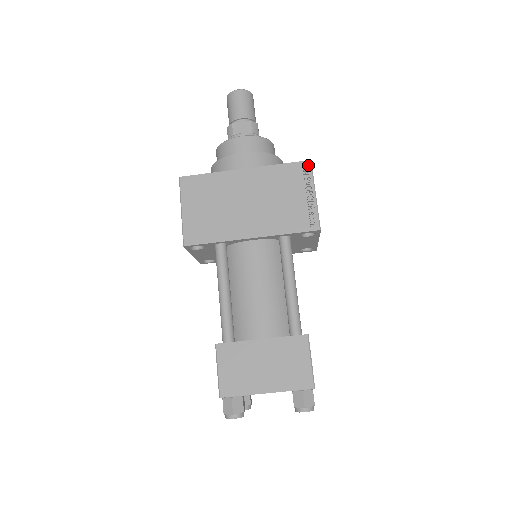
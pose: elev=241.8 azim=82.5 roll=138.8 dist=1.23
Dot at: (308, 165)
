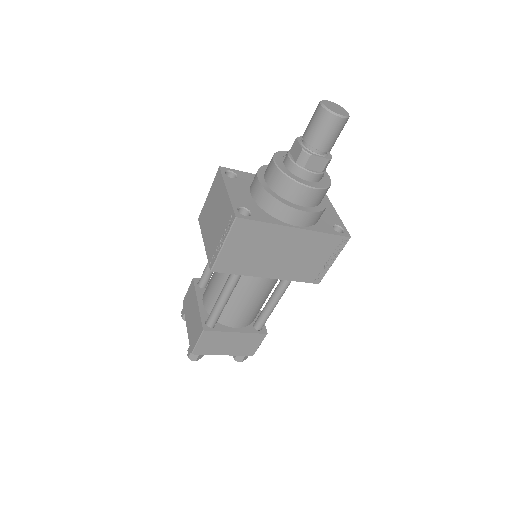
Dot at: (346, 241)
